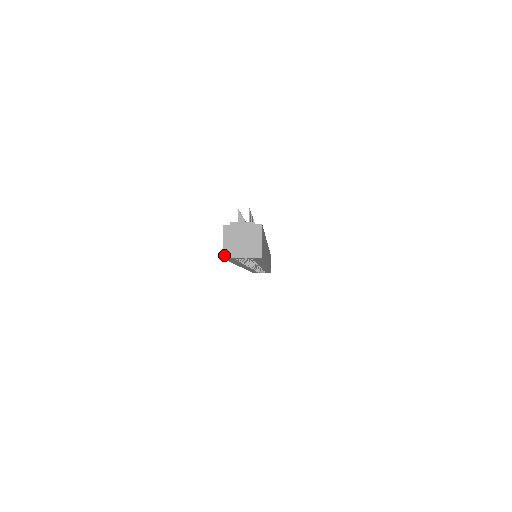
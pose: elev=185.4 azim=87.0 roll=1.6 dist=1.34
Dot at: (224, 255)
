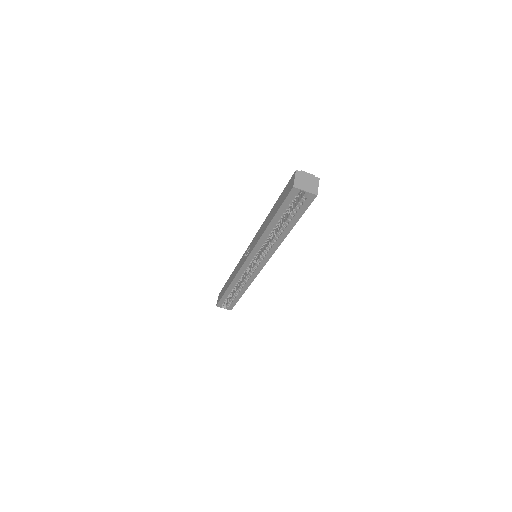
Dot at: (294, 185)
